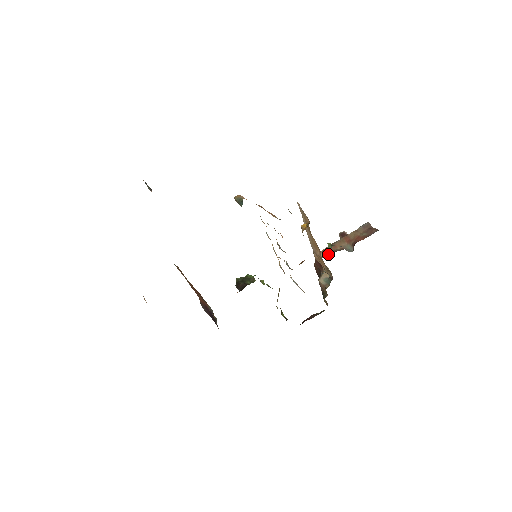
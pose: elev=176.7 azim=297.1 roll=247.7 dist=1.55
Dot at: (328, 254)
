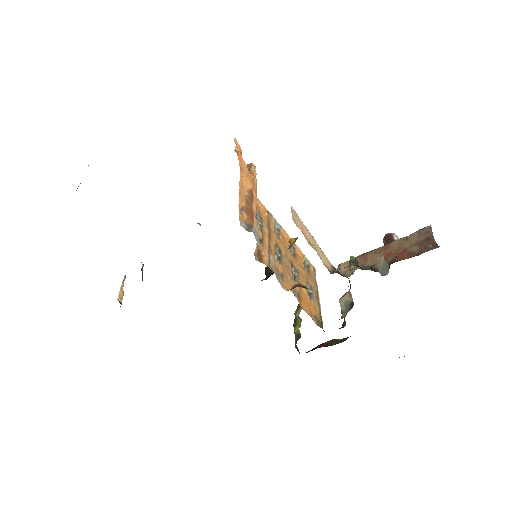
Dot at: (351, 270)
